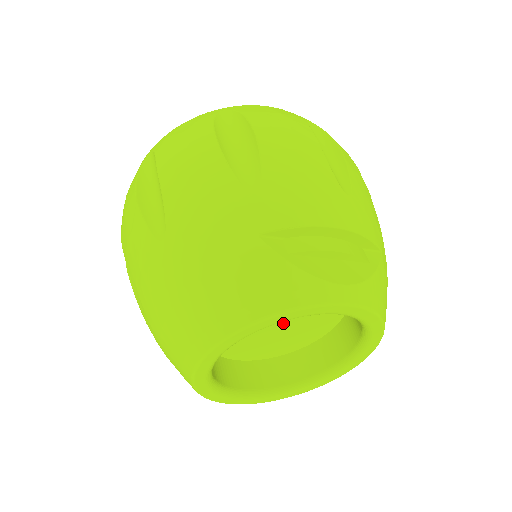
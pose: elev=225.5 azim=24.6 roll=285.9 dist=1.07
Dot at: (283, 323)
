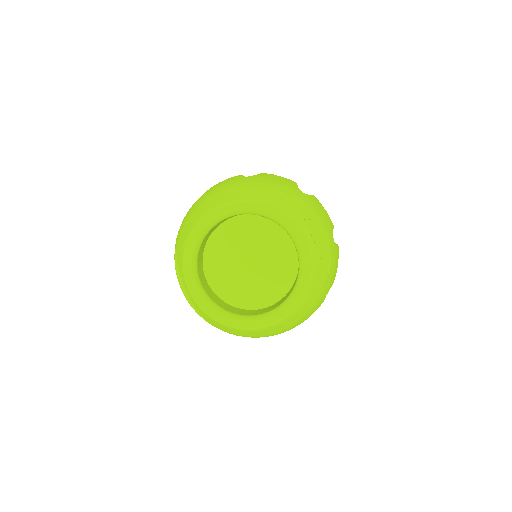
Dot at: (252, 265)
